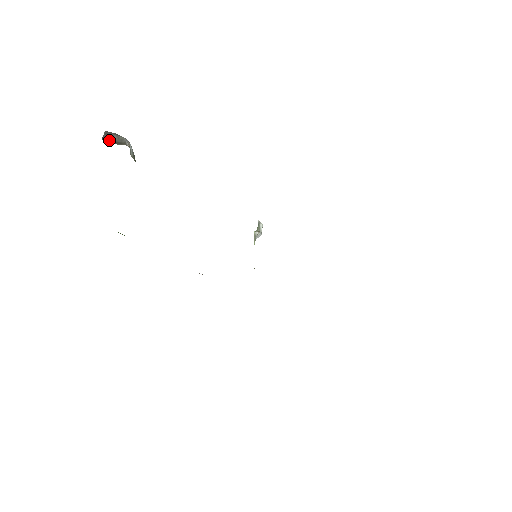
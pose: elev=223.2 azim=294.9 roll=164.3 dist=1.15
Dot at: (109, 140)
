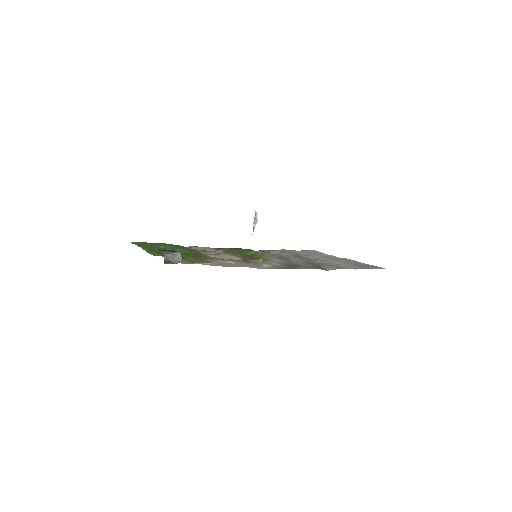
Dot at: (168, 260)
